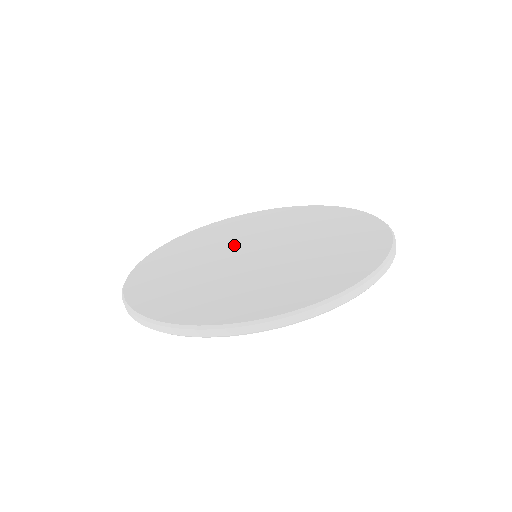
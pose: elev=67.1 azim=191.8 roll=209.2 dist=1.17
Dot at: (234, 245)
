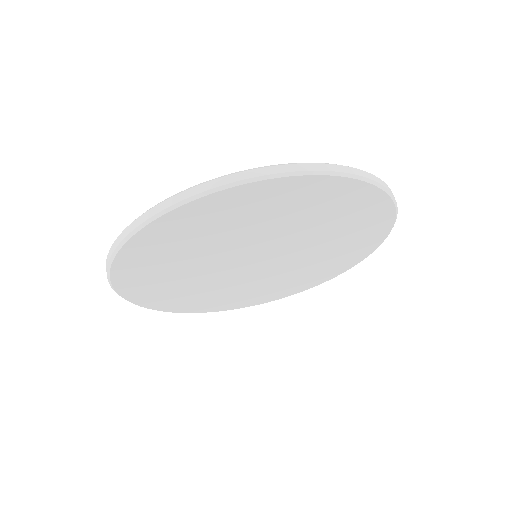
Dot at: occluded
